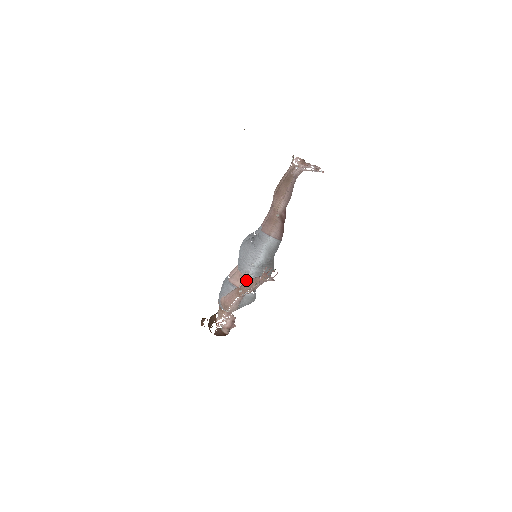
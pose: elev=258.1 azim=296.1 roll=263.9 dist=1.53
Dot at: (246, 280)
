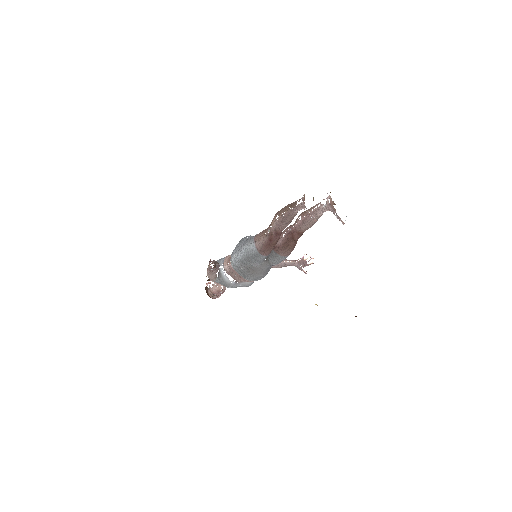
Dot at: (229, 264)
